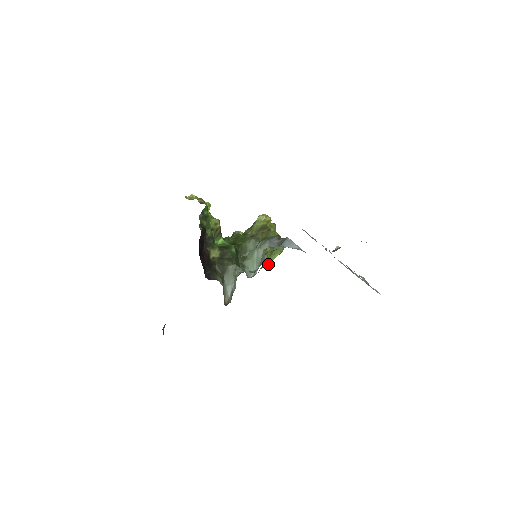
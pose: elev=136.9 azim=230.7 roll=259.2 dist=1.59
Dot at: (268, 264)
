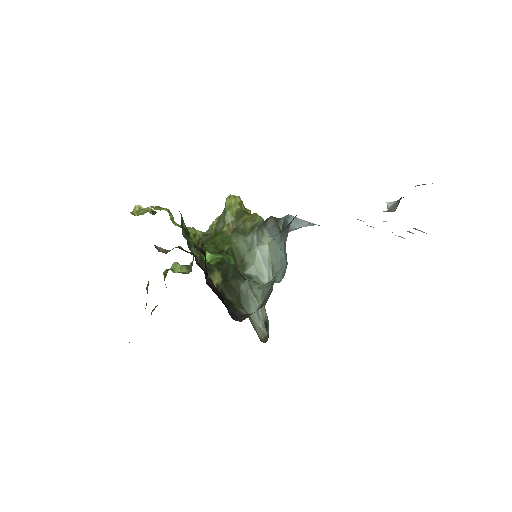
Dot at: occluded
